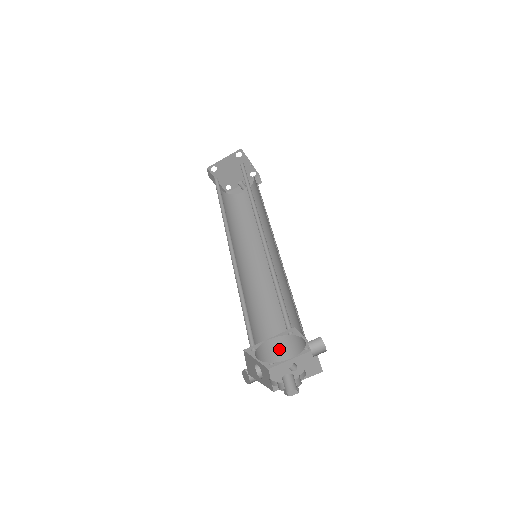
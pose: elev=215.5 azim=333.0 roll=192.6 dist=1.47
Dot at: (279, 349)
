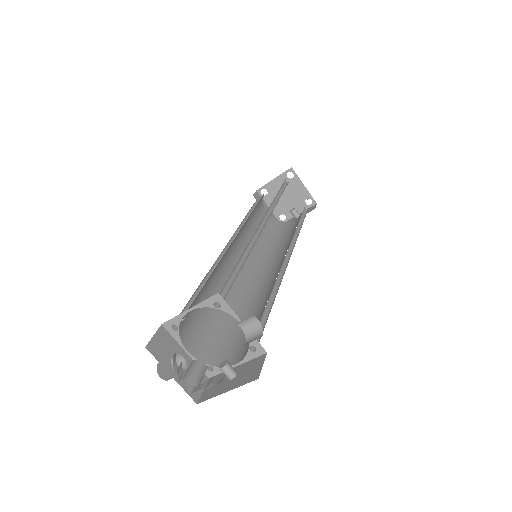
Dot at: (230, 354)
